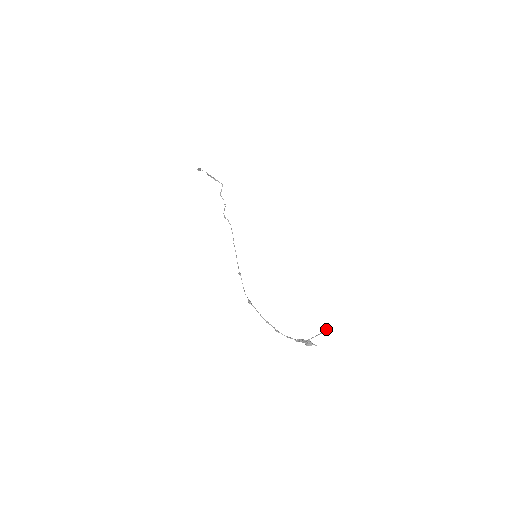
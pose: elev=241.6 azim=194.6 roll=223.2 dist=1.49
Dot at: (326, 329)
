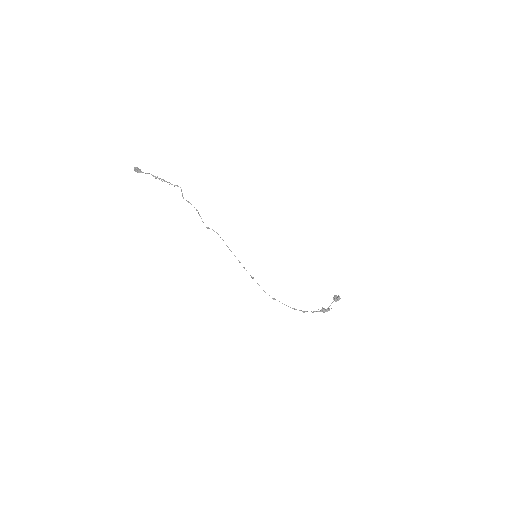
Dot at: (337, 299)
